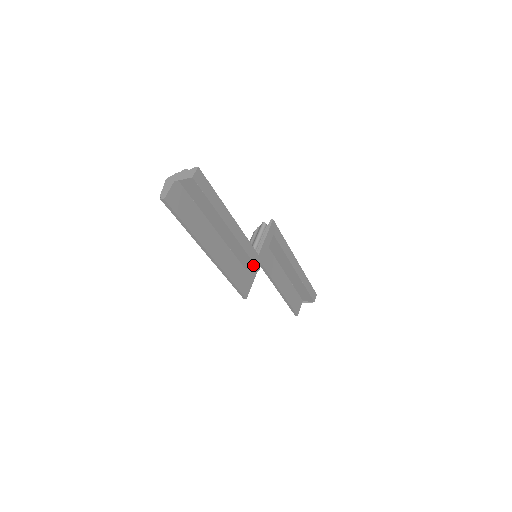
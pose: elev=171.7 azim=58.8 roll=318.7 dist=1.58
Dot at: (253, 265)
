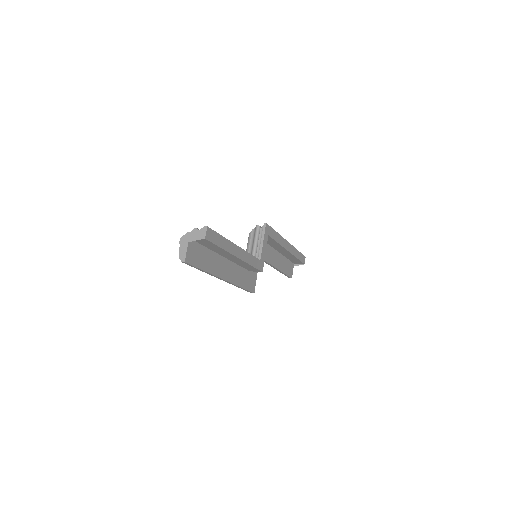
Dot at: (257, 270)
